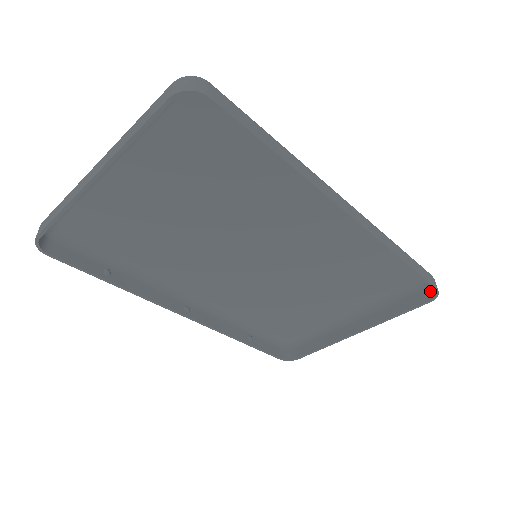
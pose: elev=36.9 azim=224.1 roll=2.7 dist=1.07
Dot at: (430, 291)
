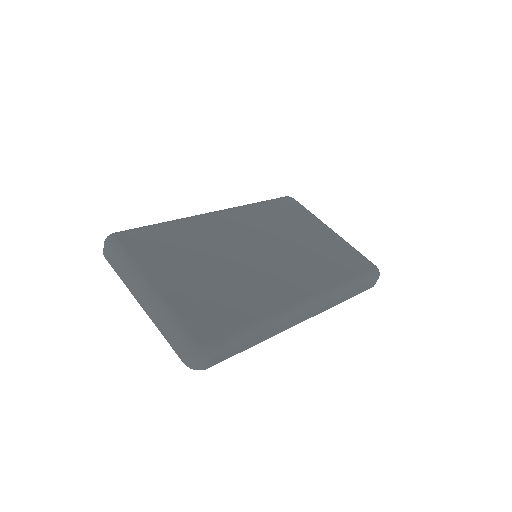
Dot at: occluded
